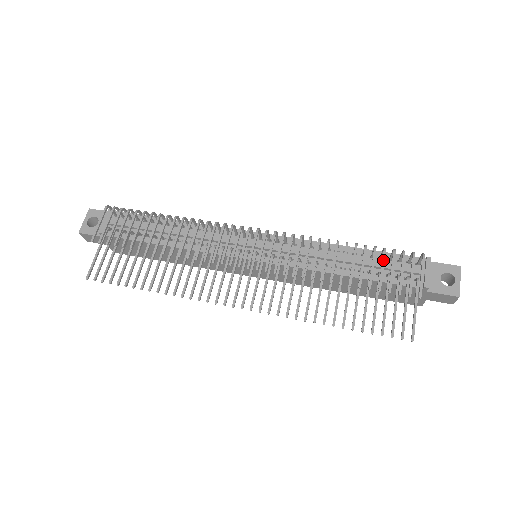
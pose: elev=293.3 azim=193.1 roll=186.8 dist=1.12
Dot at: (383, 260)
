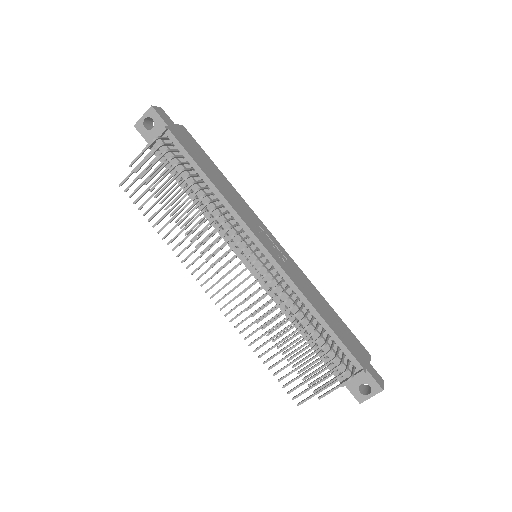
Dot at: (319, 359)
